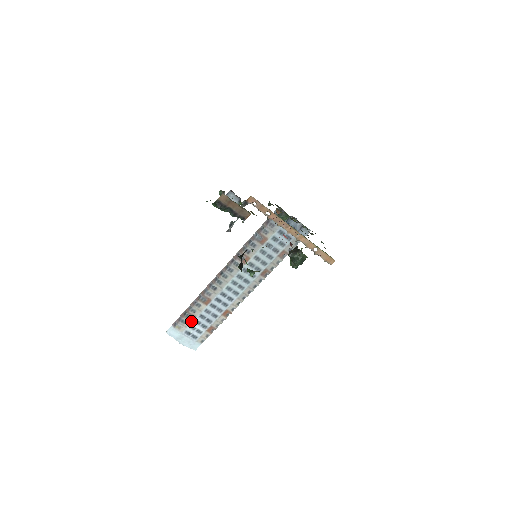
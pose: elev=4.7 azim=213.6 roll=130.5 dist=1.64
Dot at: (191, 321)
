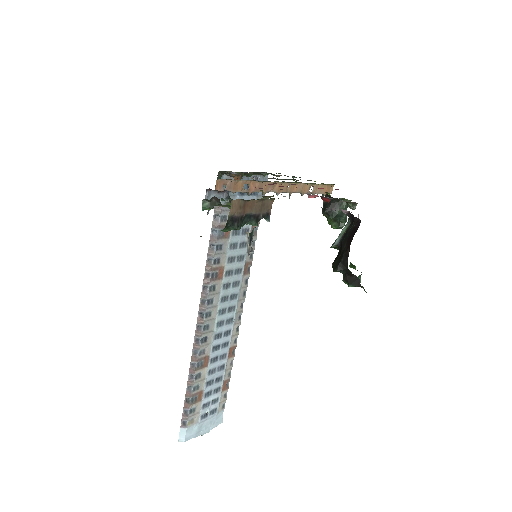
Dot at: (200, 401)
